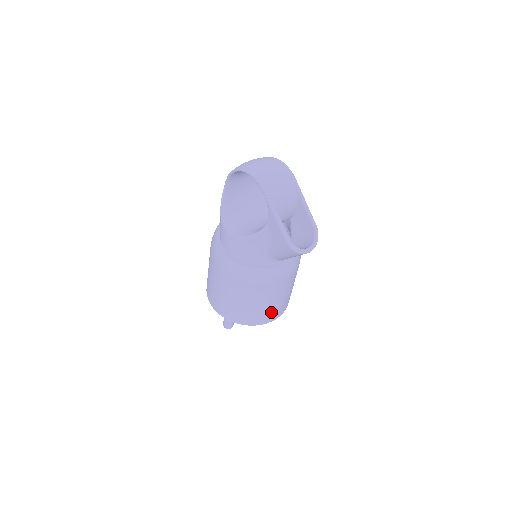
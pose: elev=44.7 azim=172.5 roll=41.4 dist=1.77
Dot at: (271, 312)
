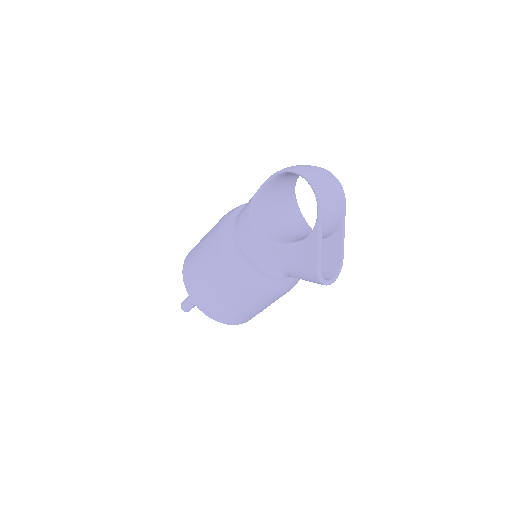
Dot at: (247, 317)
